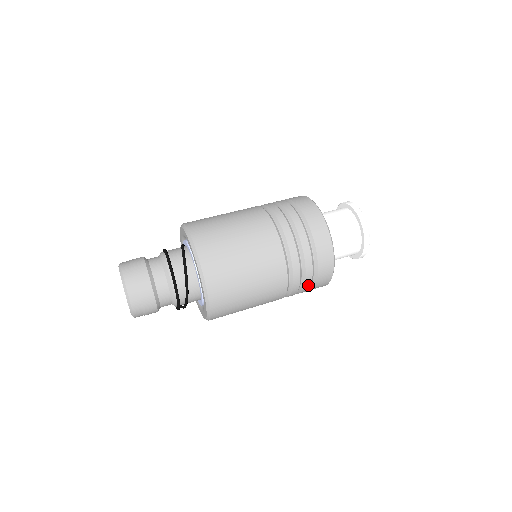
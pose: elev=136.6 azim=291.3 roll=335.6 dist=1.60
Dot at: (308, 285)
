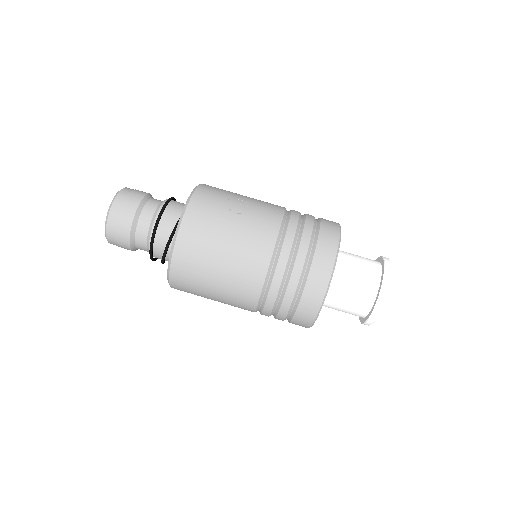
Dot at: occluded
